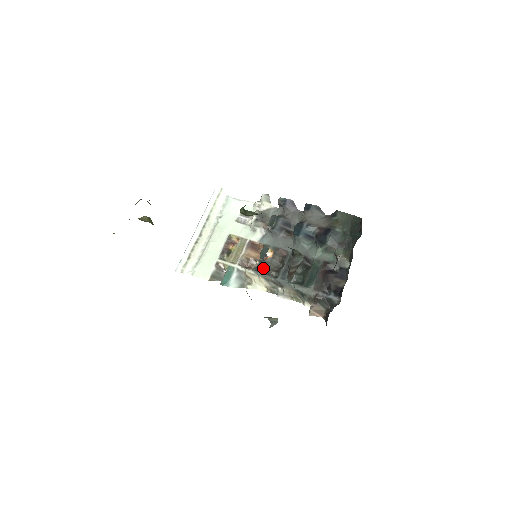
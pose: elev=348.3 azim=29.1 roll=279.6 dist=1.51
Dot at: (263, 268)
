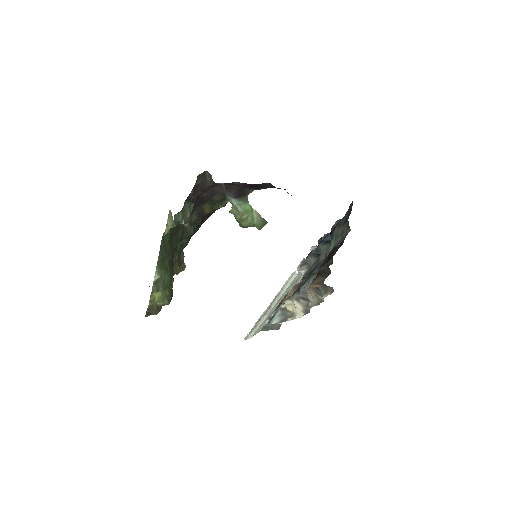
Dot at: (295, 291)
